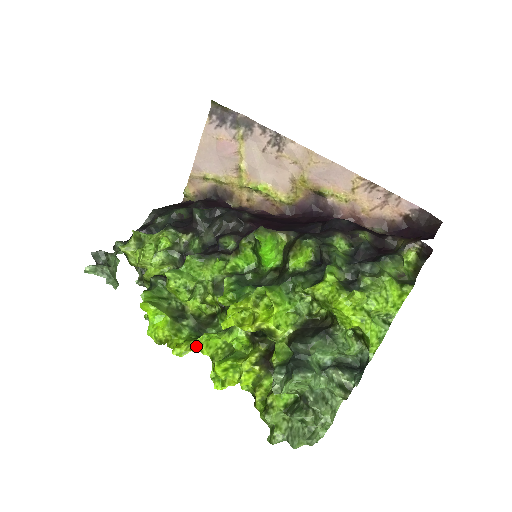
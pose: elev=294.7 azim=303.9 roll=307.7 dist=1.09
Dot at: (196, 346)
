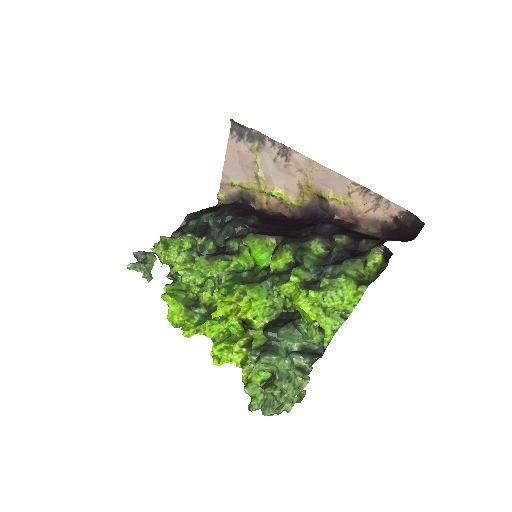
Dot at: (201, 330)
